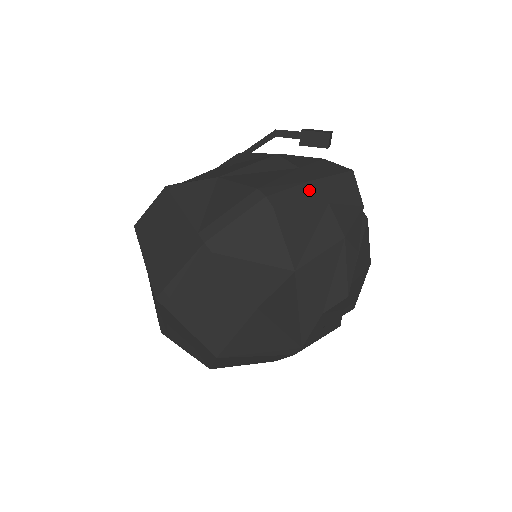
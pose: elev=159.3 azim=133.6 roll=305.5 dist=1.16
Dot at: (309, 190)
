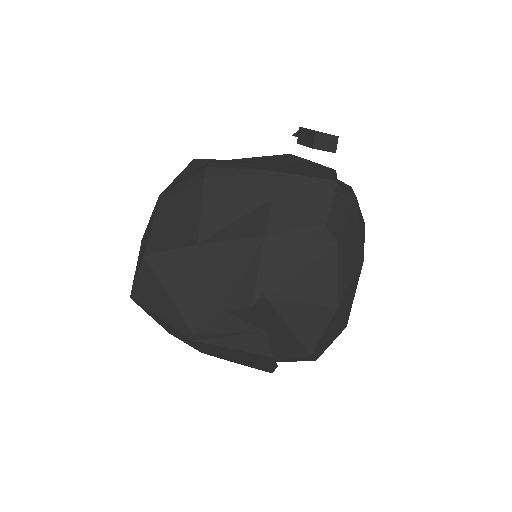
Dot at: (257, 177)
